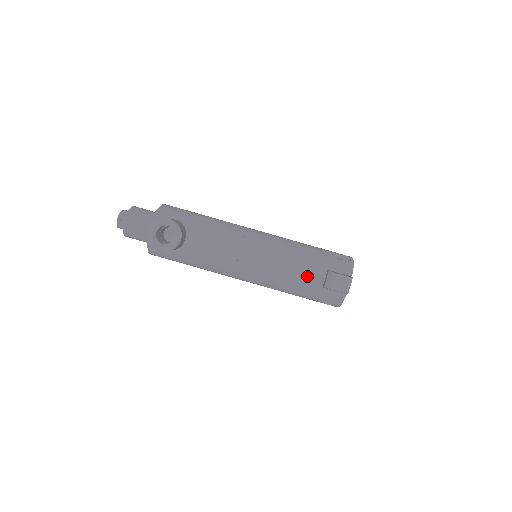
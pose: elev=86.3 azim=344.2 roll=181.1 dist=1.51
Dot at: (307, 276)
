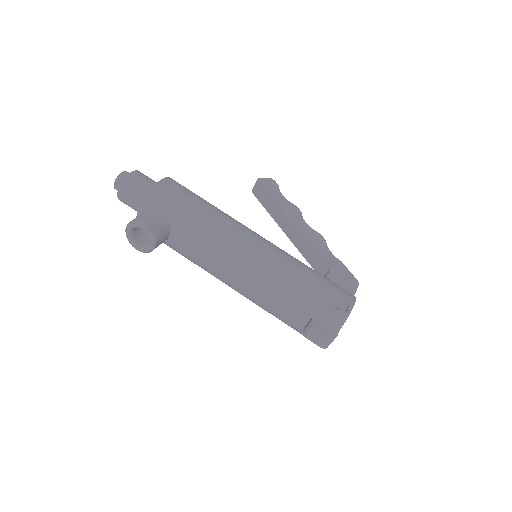
Dot at: (287, 315)
